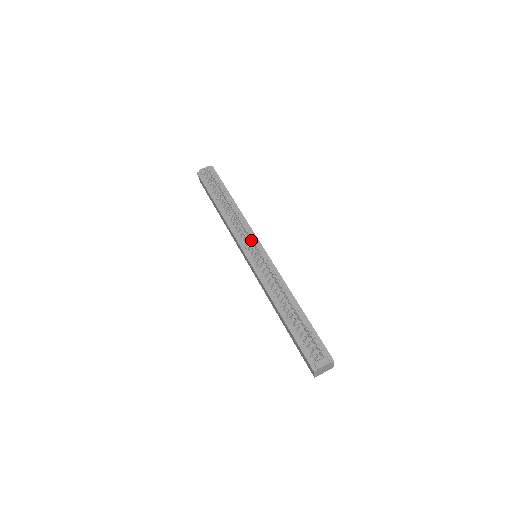
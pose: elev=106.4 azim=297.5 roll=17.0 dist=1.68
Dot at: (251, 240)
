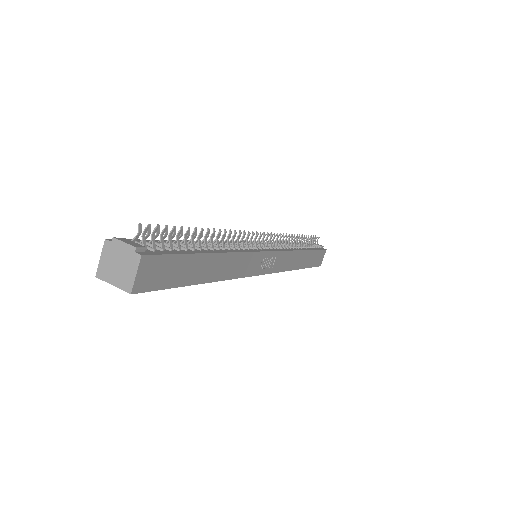
Dot at: occluded
